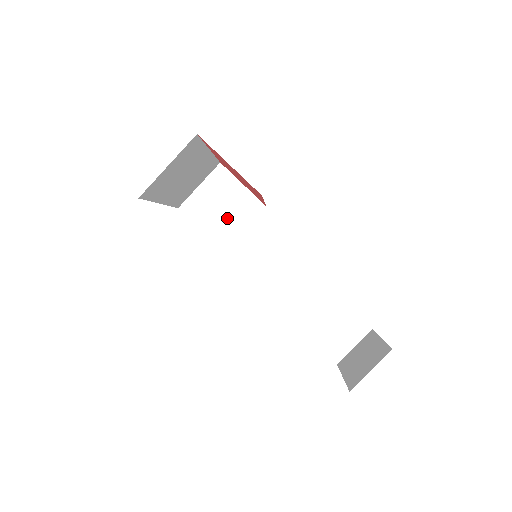
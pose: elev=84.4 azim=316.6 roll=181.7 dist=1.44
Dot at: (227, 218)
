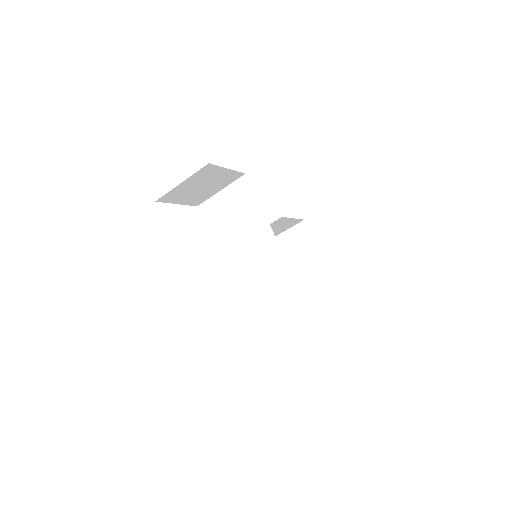
Dot at: (205, 191)
